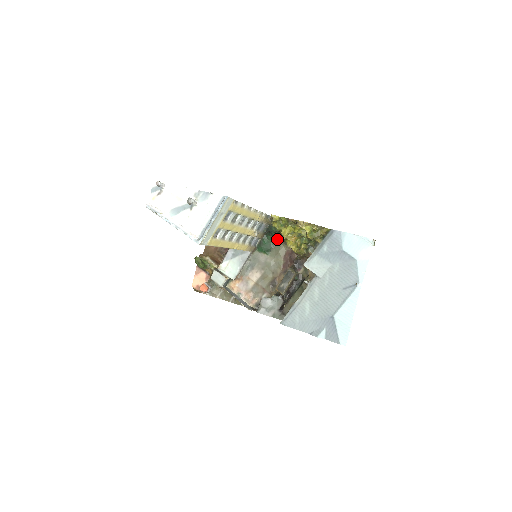
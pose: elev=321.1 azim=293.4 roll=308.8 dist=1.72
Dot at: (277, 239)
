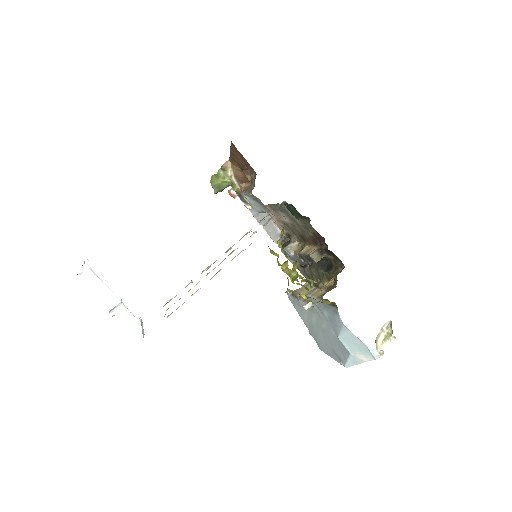
Dot at: (306, 217)
